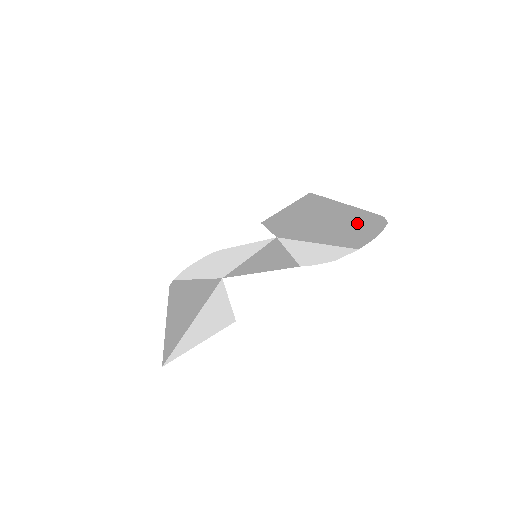
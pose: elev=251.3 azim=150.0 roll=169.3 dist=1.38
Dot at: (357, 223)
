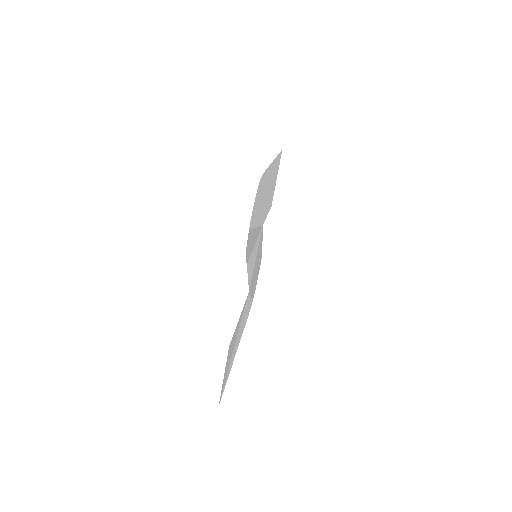
Dot at: (261, 190)
